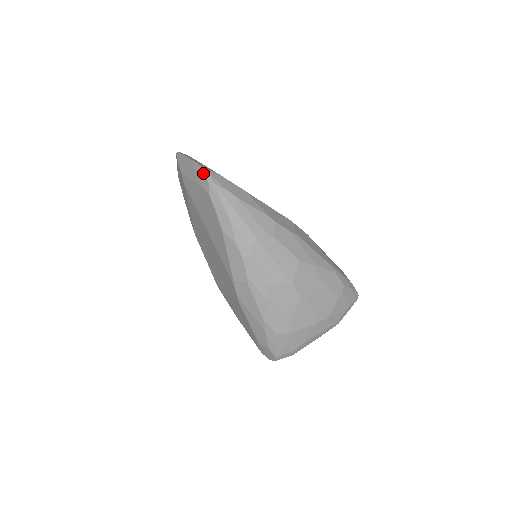
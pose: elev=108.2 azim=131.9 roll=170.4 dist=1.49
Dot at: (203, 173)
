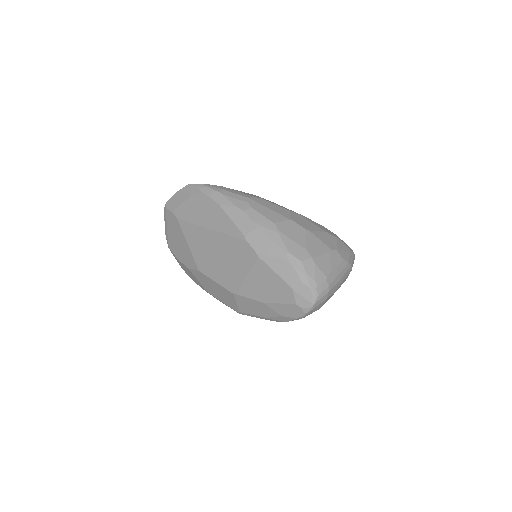
Dot at: (190, 186)
